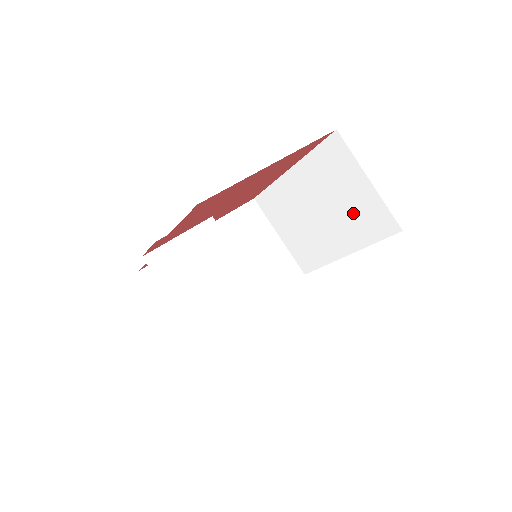
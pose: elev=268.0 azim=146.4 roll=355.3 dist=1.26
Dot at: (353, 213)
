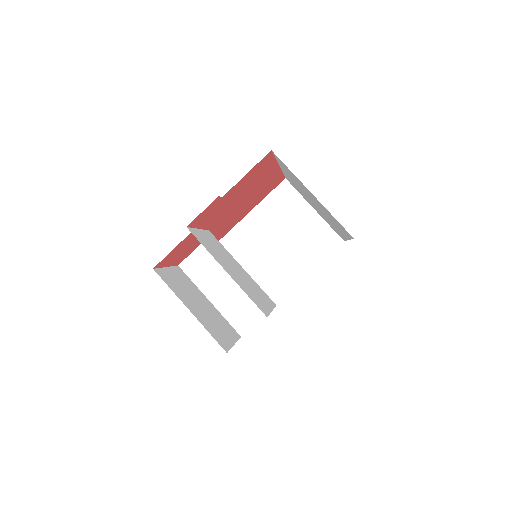
Dot at: (302, 240)
